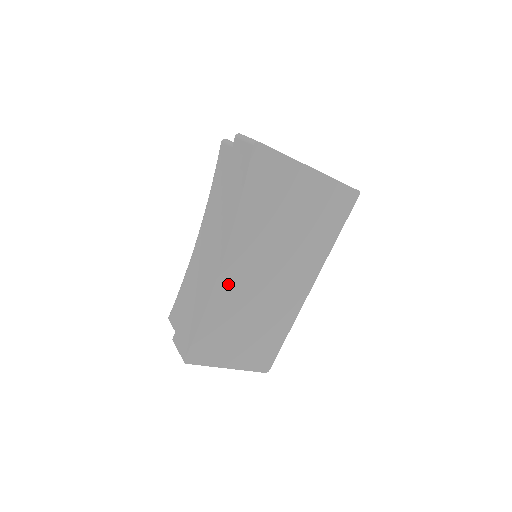
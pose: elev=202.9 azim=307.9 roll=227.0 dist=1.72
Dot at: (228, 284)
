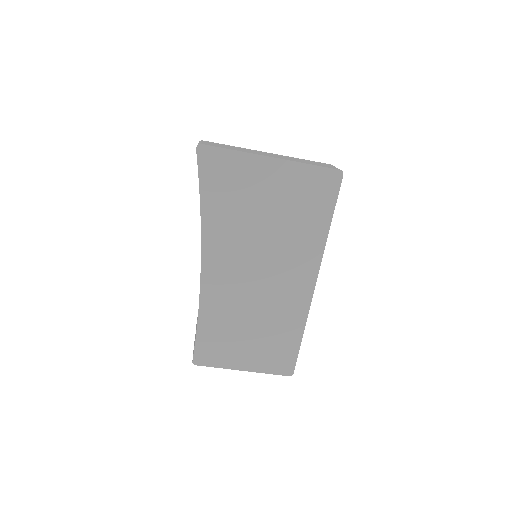
Dot at: (214, 285)
